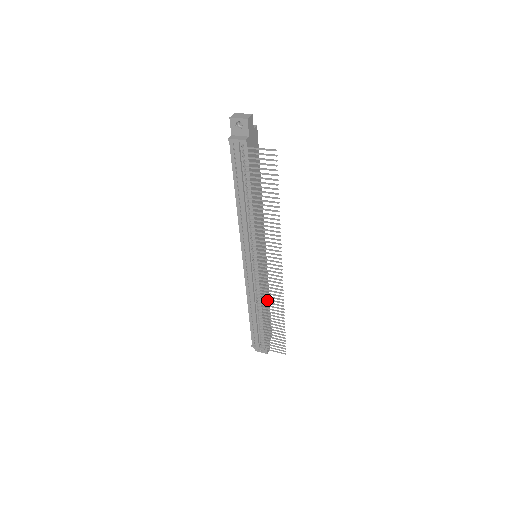
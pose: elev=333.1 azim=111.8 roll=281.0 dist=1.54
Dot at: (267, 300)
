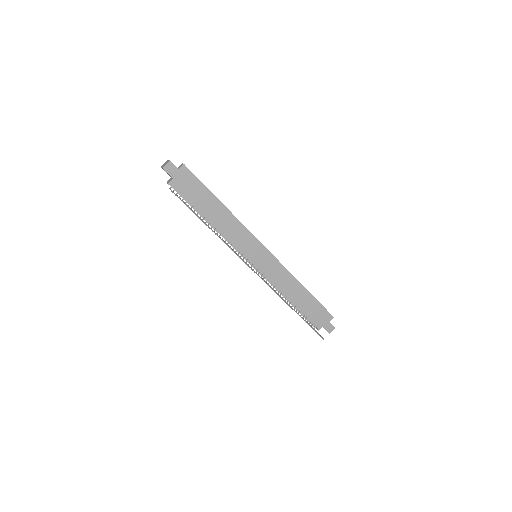
Dot at: (299, 289)
